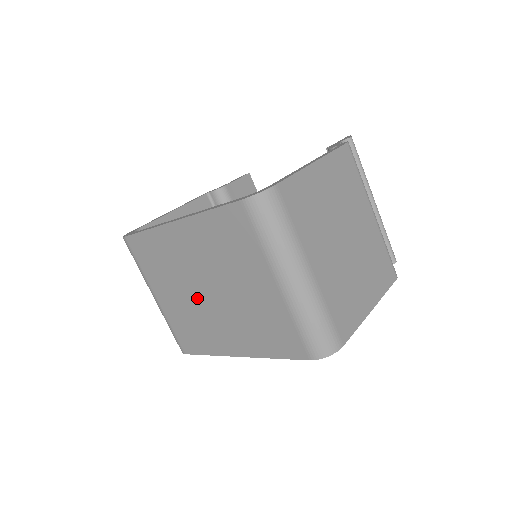
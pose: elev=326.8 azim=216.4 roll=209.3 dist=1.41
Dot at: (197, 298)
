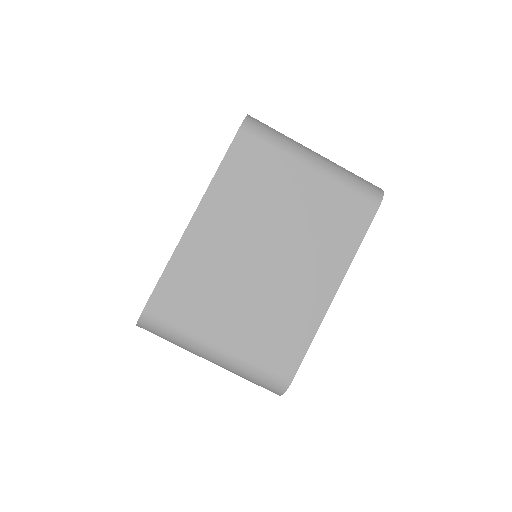
Dot at: (261, 278)
